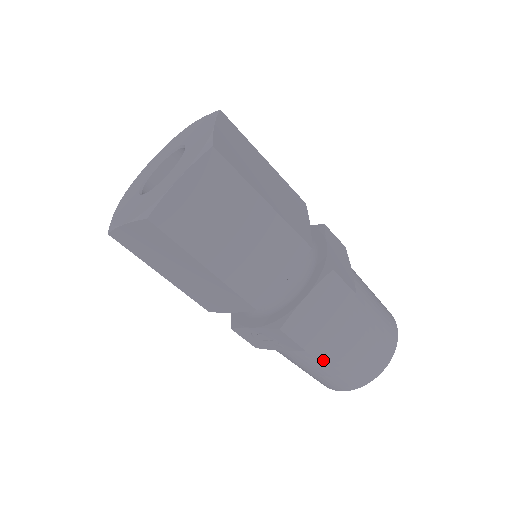
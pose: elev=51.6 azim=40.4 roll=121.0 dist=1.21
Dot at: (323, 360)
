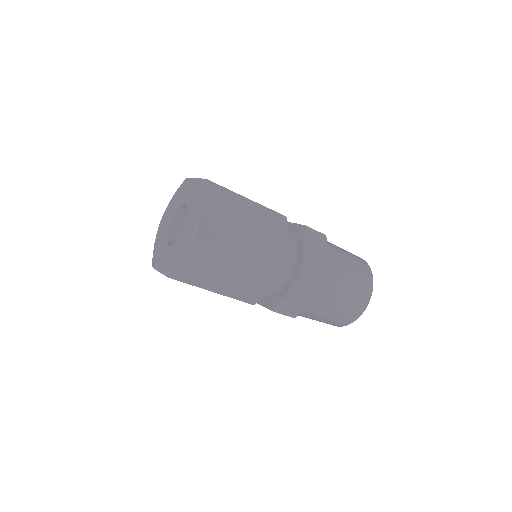
Dot at: (312, 317)
